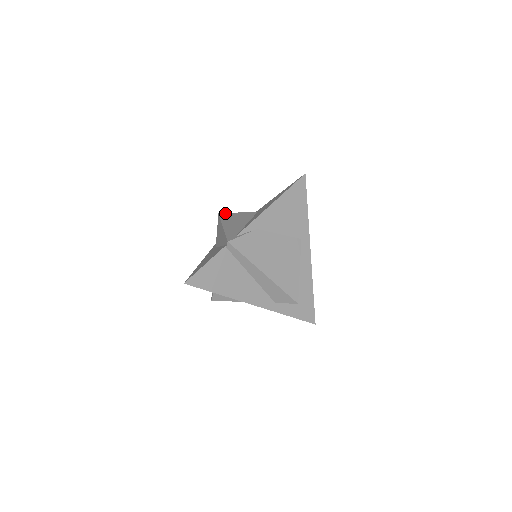
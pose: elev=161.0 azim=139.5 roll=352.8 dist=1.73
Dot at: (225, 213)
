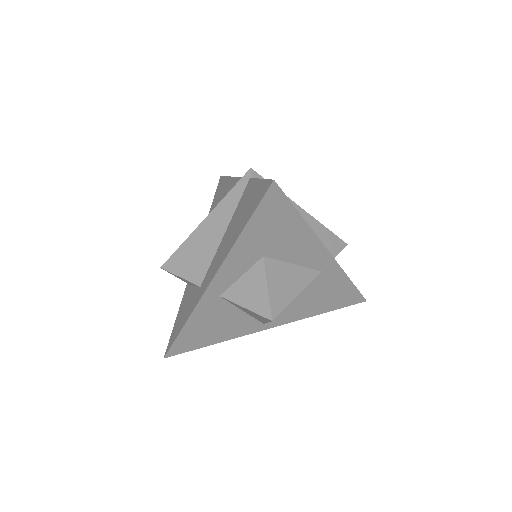
Dot at: occluded
